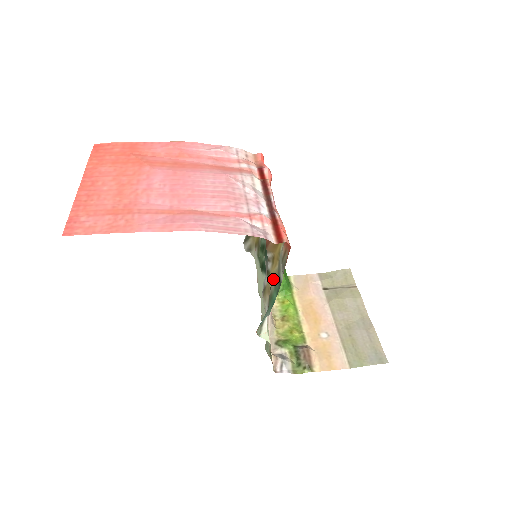
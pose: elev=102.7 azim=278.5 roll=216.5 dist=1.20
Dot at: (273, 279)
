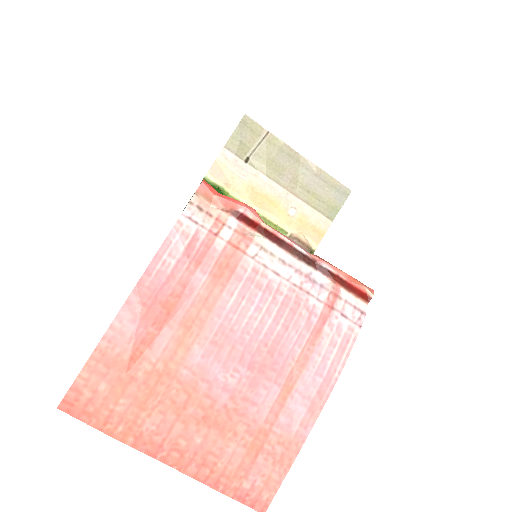
Dot at: occluded
